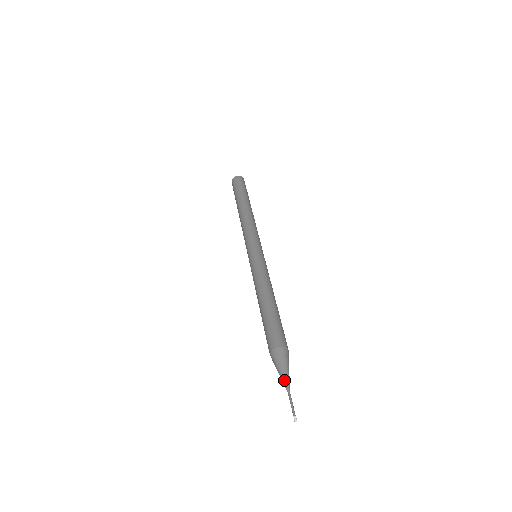
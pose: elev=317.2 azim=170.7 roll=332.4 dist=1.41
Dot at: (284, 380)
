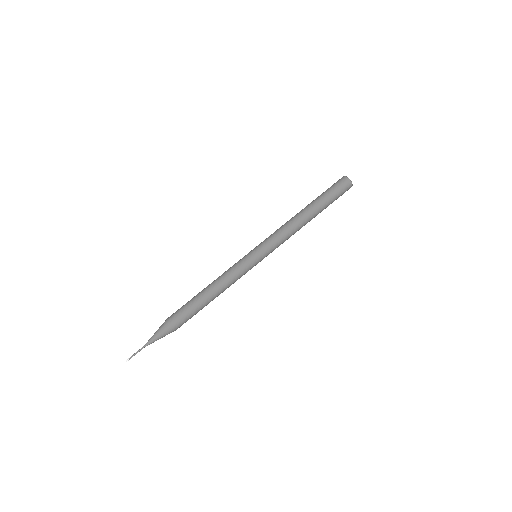
Dot at: (150, 339)
